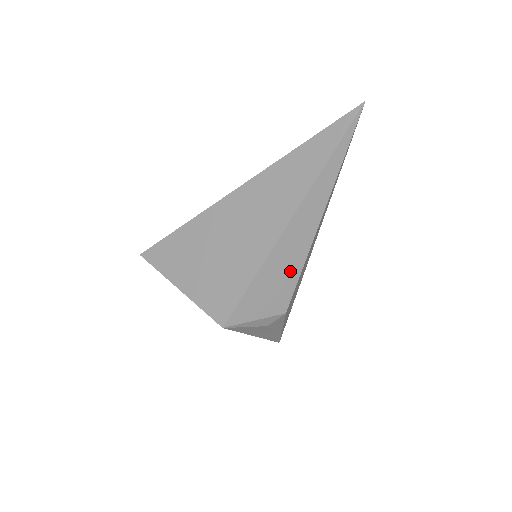
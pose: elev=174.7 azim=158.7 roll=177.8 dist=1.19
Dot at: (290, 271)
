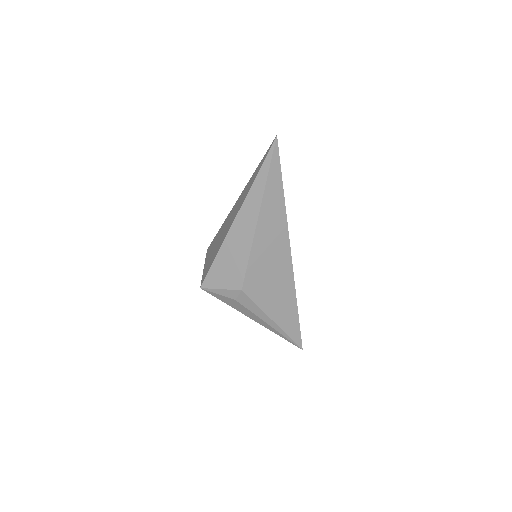
Dot at: (240, 256)
